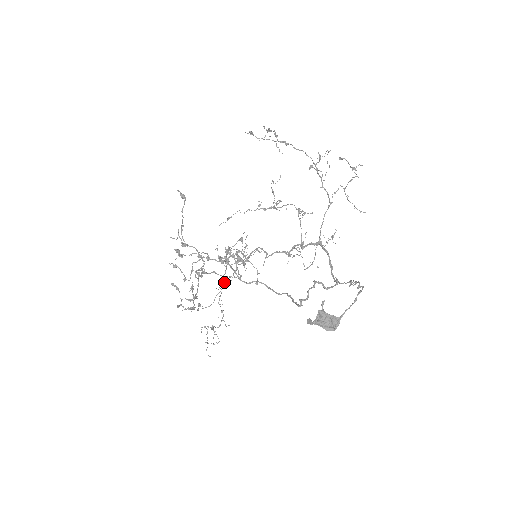
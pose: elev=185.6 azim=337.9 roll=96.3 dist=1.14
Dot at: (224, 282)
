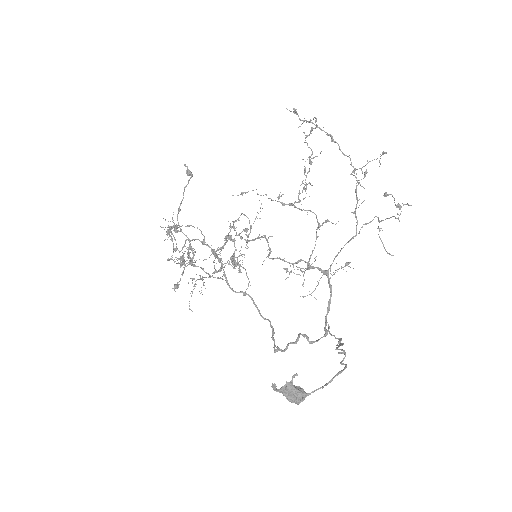
Dot at: occluded
